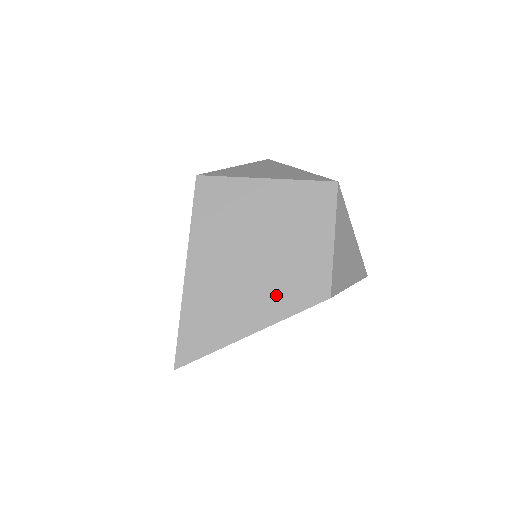
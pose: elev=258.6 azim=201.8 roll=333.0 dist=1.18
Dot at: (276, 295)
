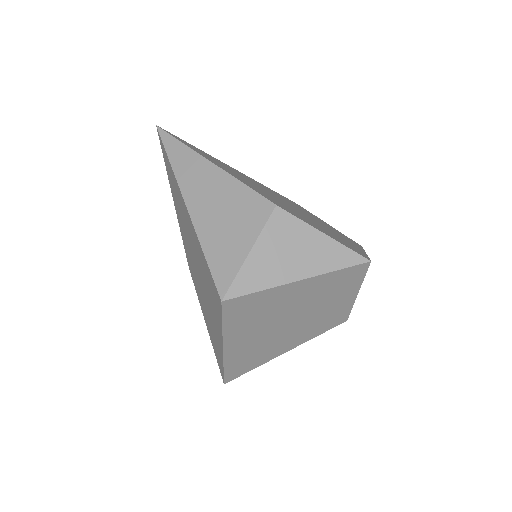
Dot at: (304, 334)
